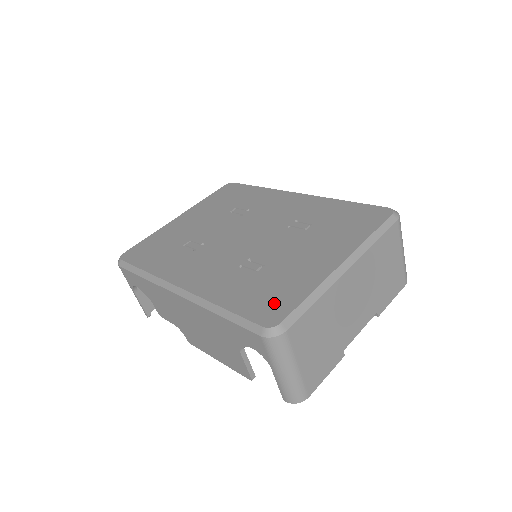
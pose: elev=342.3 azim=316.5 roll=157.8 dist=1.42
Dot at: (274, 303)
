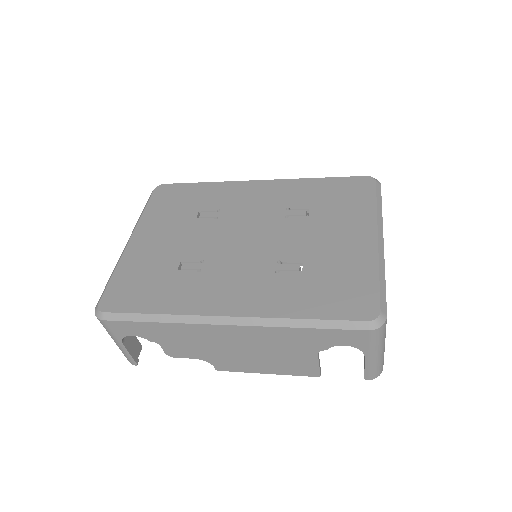
Dot at: (354, 295)
